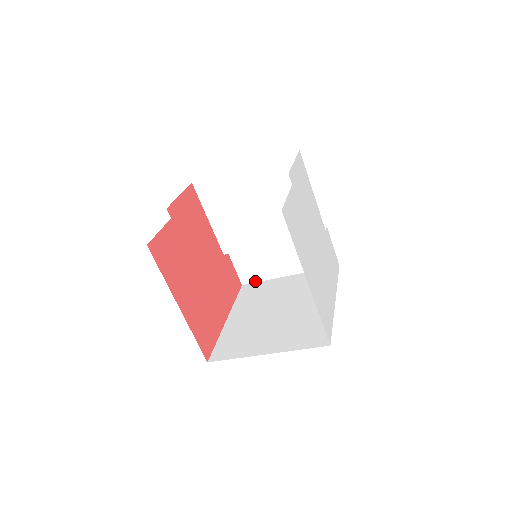
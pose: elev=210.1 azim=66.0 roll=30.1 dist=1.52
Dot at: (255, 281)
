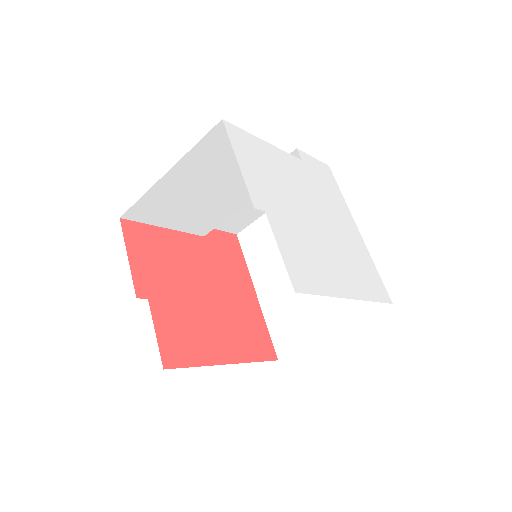
Dot at: (247, 225)
